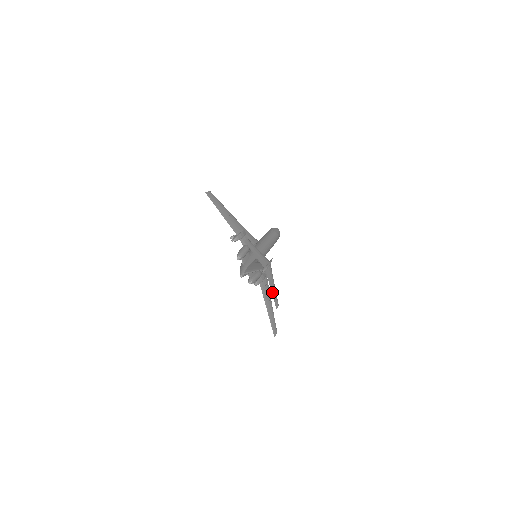
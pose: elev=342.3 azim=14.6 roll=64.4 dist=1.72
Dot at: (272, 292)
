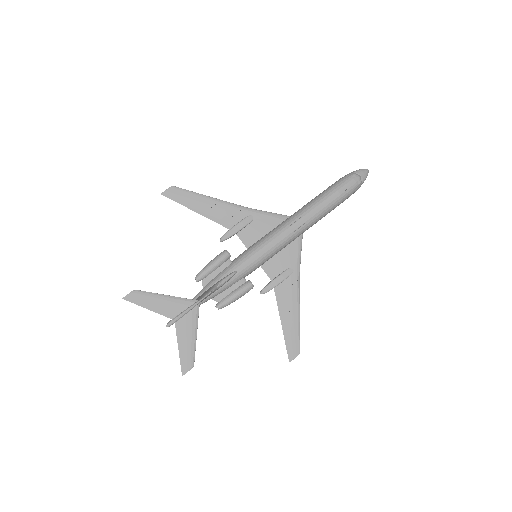
Dot at: (181, 352)
